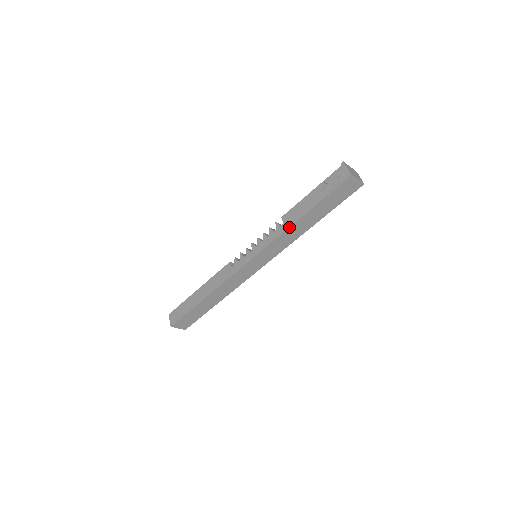
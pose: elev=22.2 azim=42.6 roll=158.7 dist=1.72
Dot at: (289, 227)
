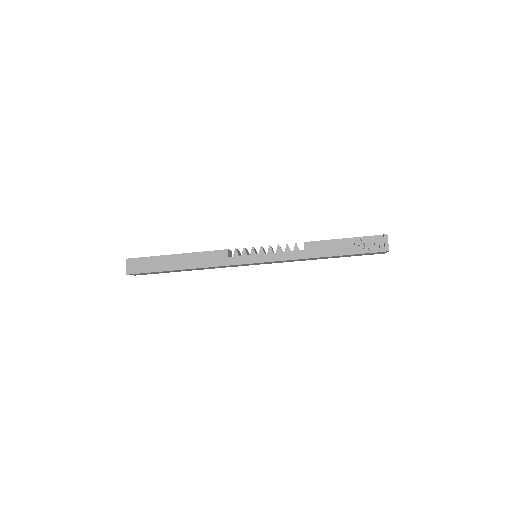
Dot at: (309, 258)
